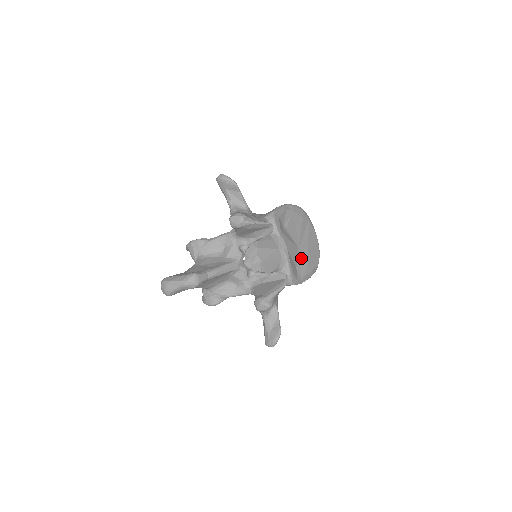
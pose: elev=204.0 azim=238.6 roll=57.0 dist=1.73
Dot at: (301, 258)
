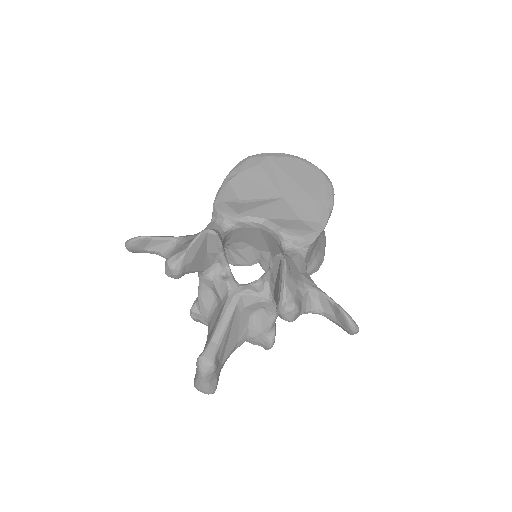
Dot at: (297, 203)
